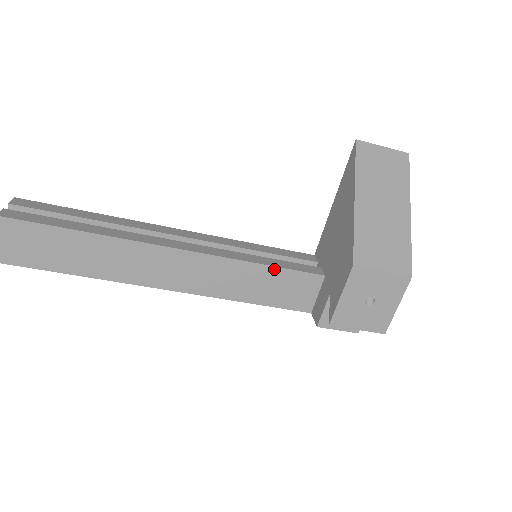
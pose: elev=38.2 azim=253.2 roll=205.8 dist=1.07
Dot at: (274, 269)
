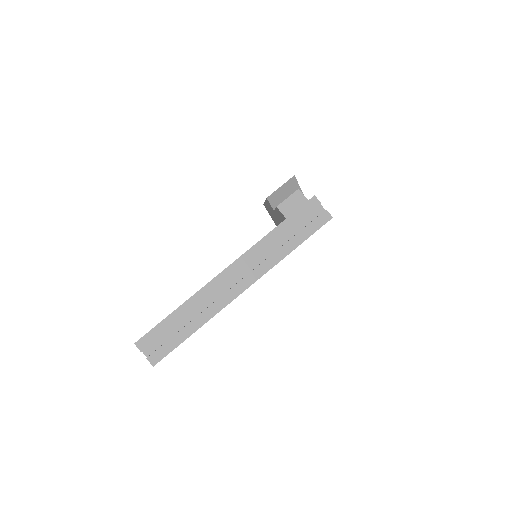
Dot at: occluded
